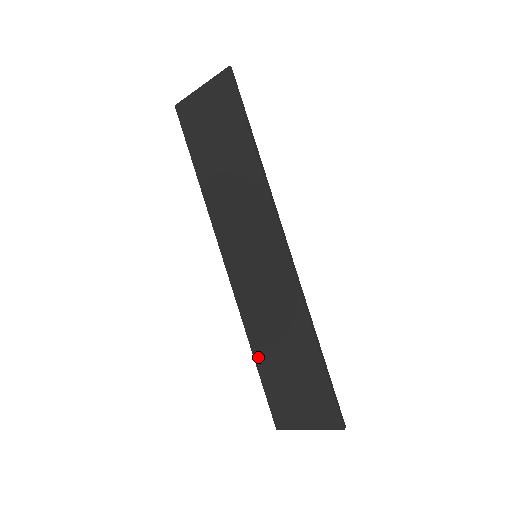
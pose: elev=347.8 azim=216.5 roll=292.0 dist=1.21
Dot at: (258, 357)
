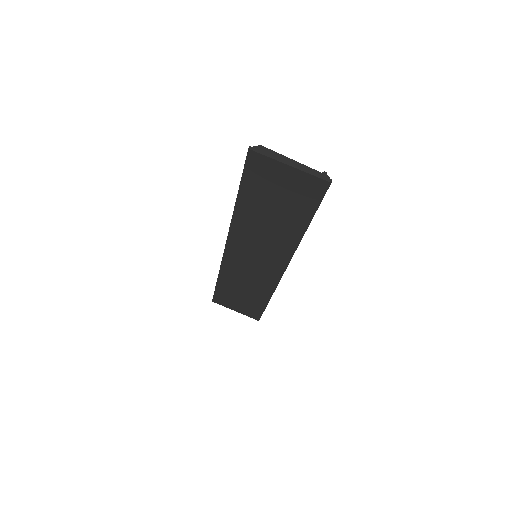
Dot at: (221, 282)
